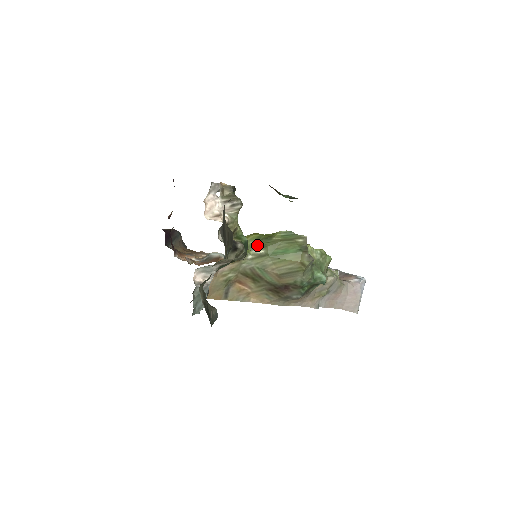
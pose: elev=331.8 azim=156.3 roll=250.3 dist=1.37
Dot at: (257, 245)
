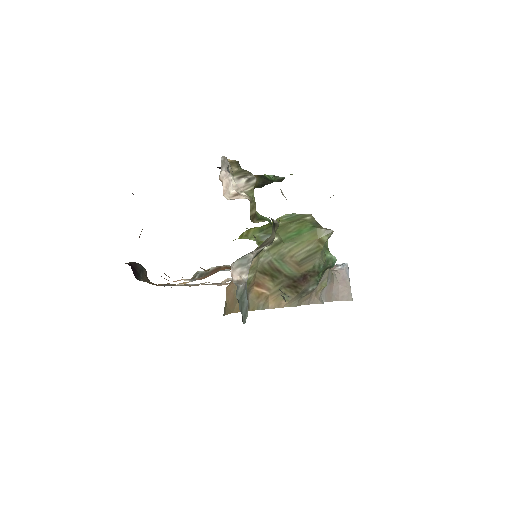
Dot at: (266, 235)
